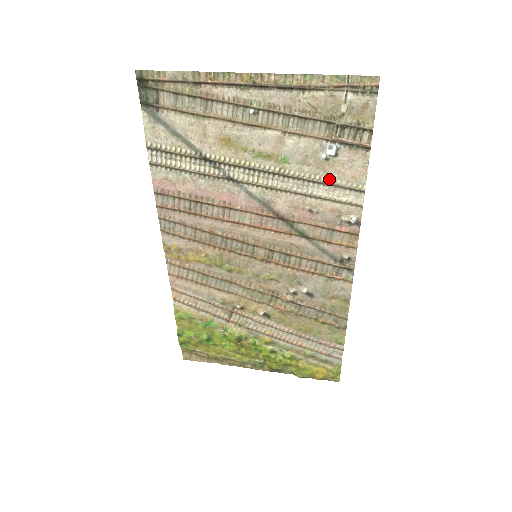
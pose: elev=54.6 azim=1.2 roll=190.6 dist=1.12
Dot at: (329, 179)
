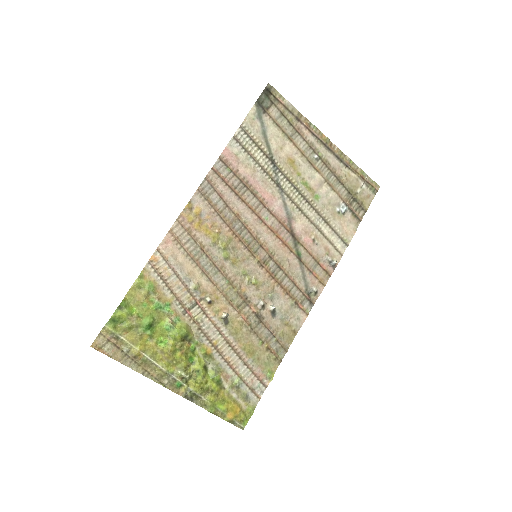
Dot at: (334, 225)
